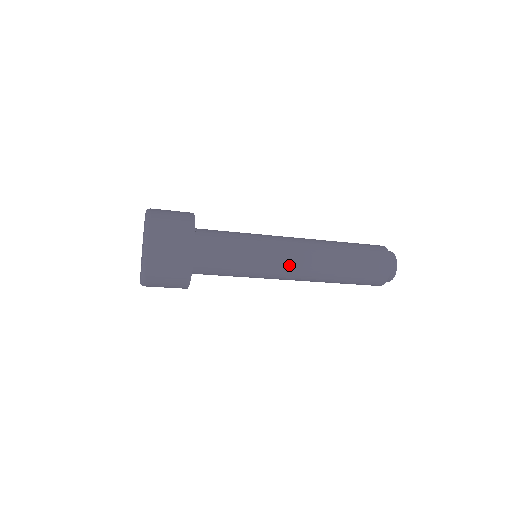
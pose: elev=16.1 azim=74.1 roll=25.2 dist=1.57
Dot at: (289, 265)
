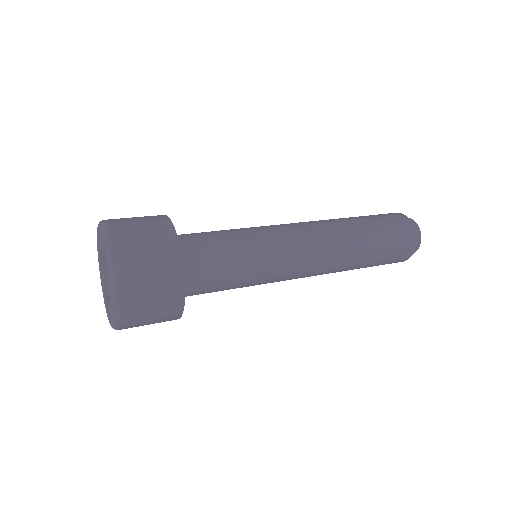
Dot at: occluded
